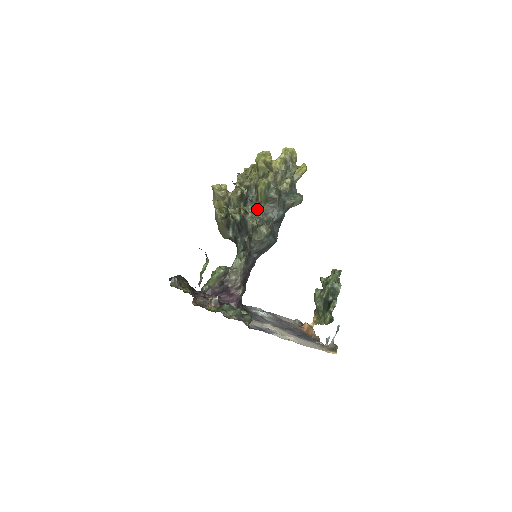
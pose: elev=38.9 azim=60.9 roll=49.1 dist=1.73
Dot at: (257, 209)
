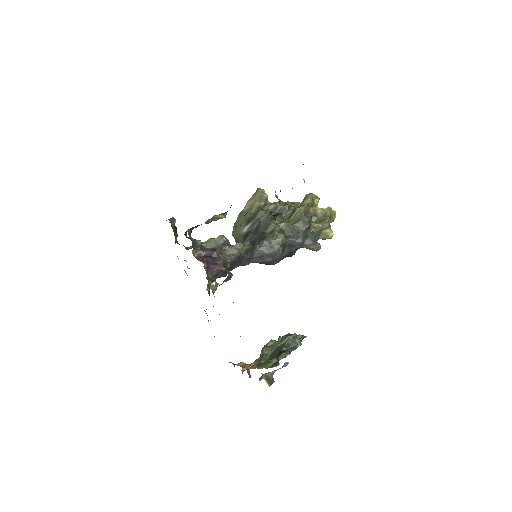
Dot at: (285, 222)
